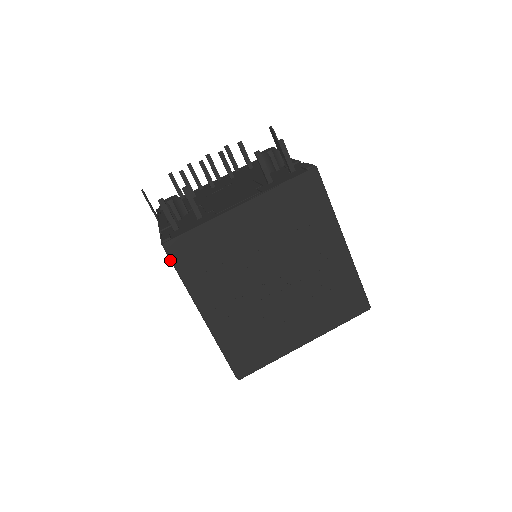
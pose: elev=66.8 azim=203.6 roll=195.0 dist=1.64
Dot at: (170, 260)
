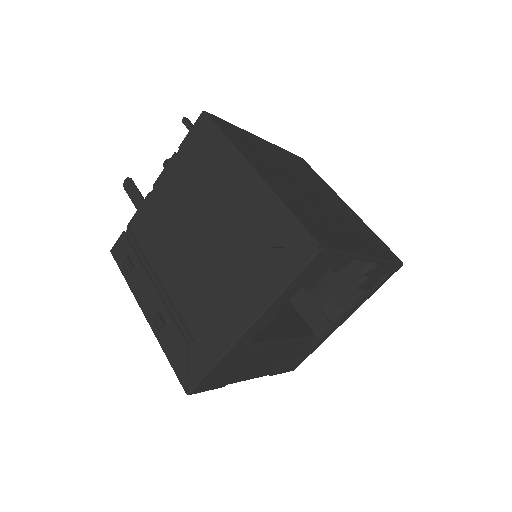
Dot at: (212, 123)
